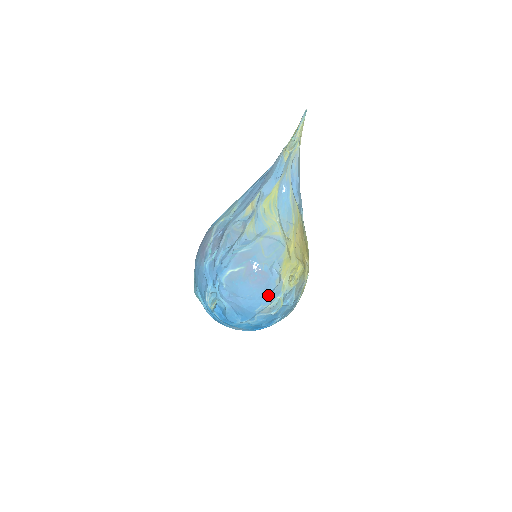
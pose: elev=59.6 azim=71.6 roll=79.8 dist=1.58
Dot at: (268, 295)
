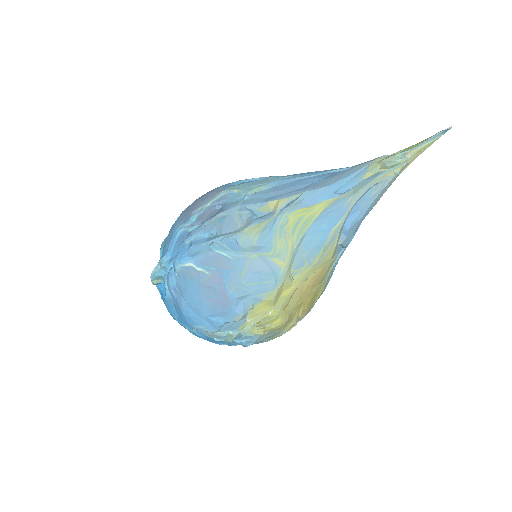
Dot at: (217, 323)
